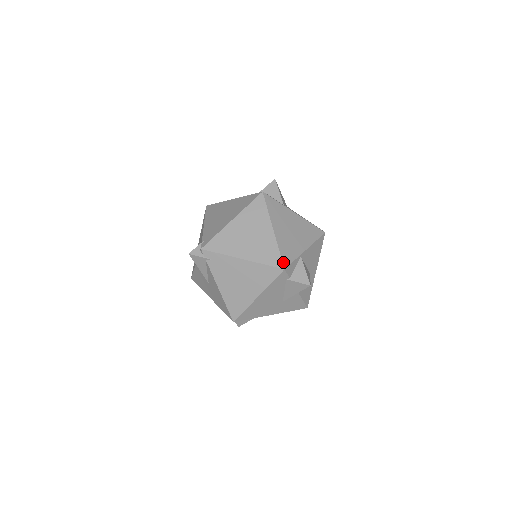
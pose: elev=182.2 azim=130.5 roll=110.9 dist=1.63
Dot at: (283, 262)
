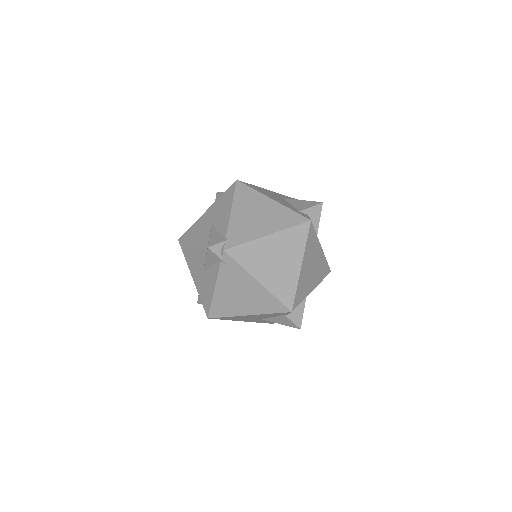
Dot at: (294, 304)
